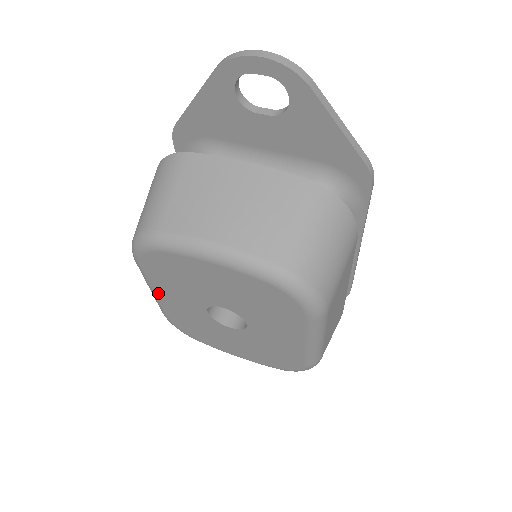
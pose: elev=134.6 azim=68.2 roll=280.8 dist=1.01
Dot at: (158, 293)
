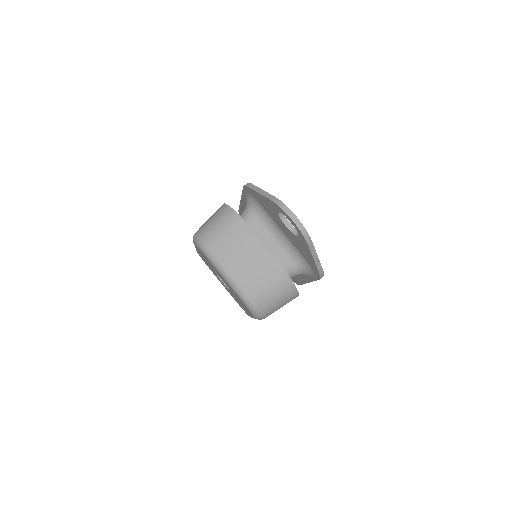
Dot at: (197, 250)
